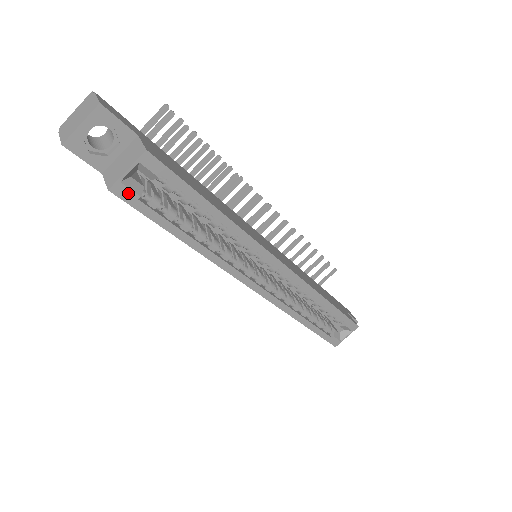
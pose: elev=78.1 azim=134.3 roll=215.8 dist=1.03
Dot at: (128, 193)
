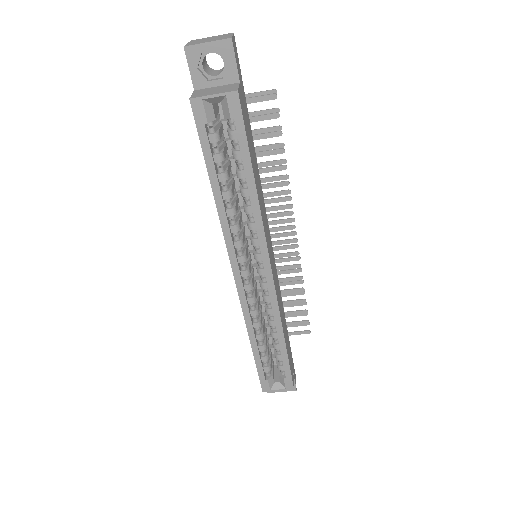
Dot at: (201, 113)
